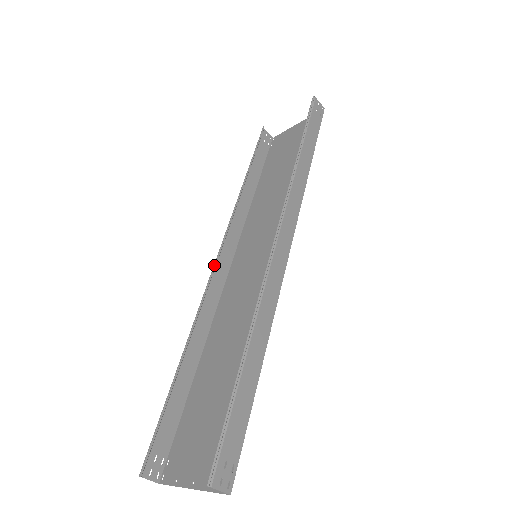
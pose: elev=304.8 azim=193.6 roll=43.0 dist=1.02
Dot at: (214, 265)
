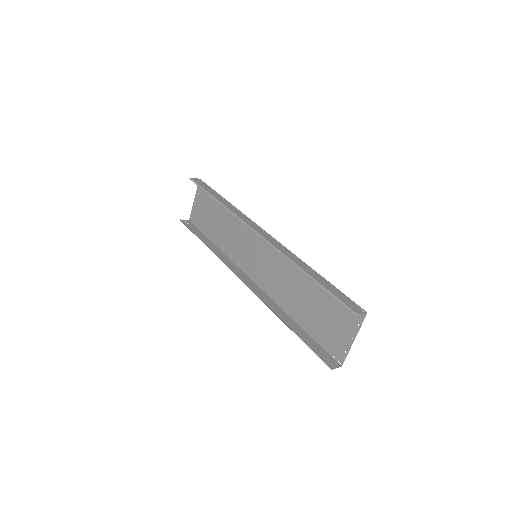
Dot at: (244, 283)
